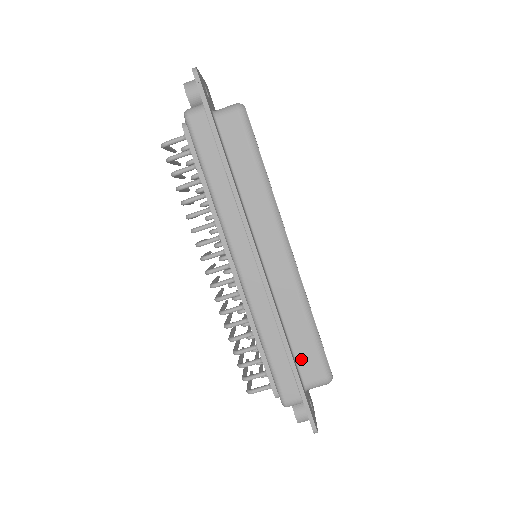
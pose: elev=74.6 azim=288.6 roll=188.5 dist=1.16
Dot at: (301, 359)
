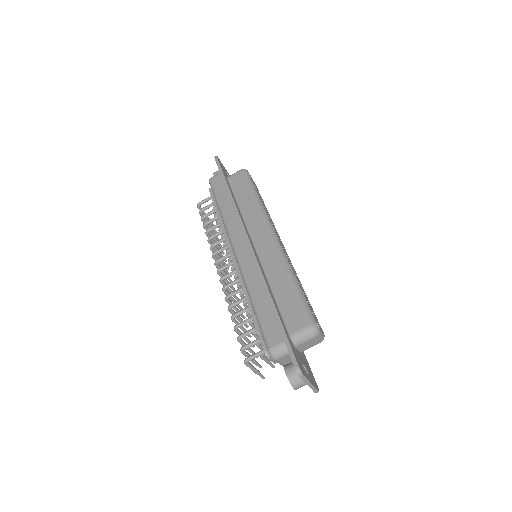
Dot at: (286, 312)
